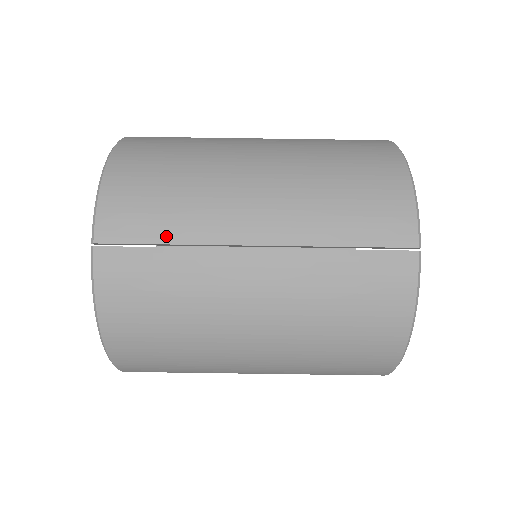
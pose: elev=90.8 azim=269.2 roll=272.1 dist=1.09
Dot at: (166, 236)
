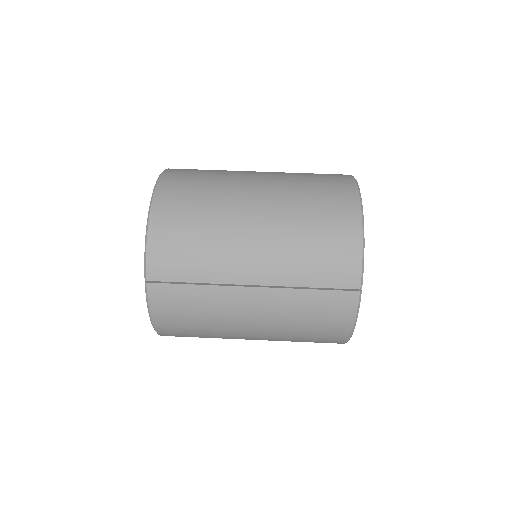
Dot at: (193, 278)
